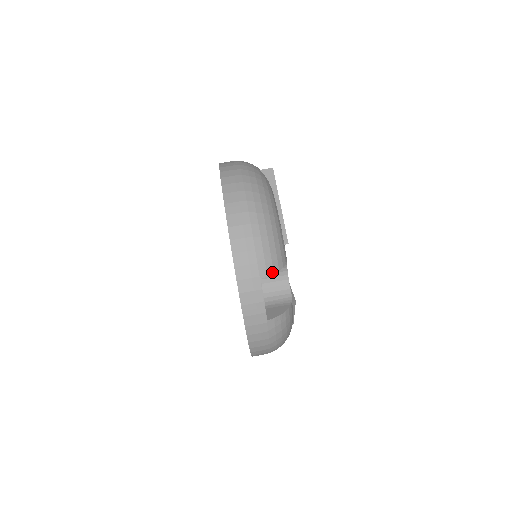
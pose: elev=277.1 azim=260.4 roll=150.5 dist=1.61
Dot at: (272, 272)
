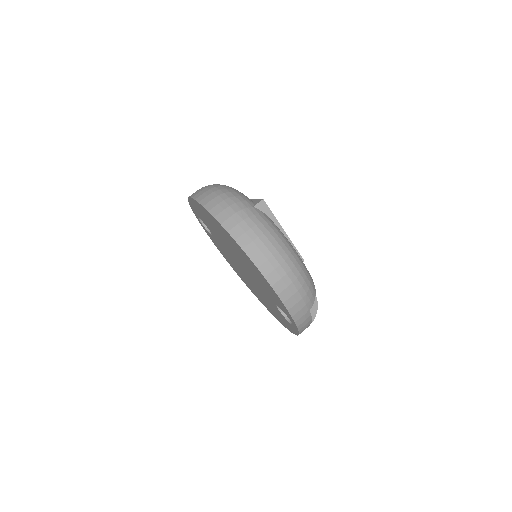
Dot at: (314, 300)
